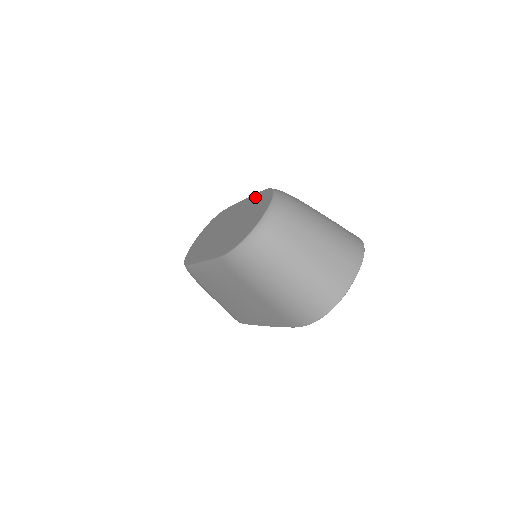
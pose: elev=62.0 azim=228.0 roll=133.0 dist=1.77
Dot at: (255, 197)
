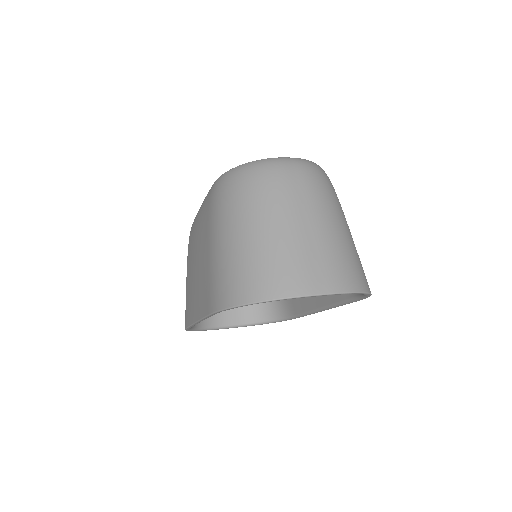
Dot at: occluded
